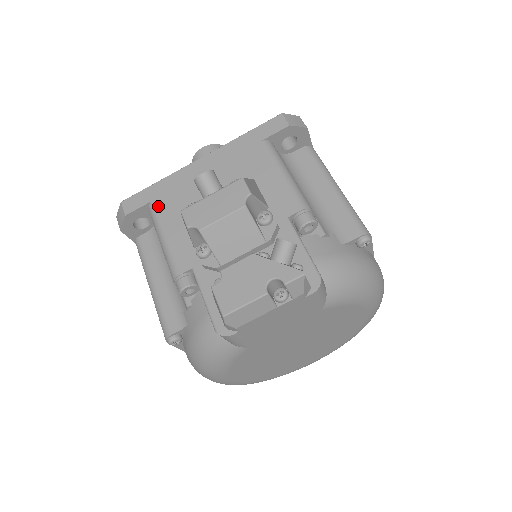
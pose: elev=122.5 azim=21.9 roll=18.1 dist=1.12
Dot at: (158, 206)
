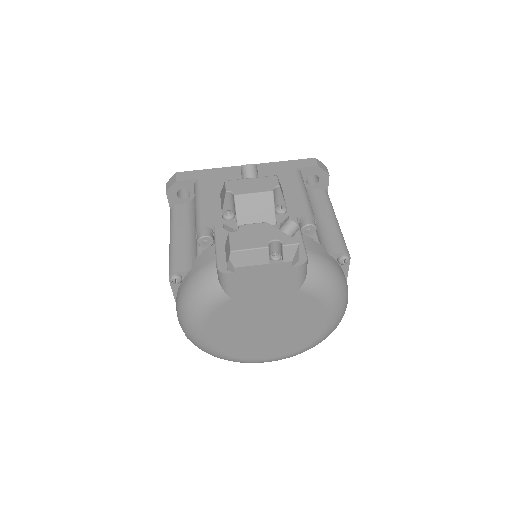
Dot at: (203, 183)
